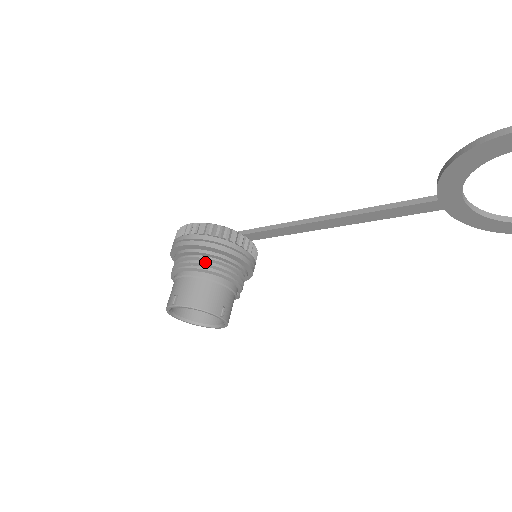
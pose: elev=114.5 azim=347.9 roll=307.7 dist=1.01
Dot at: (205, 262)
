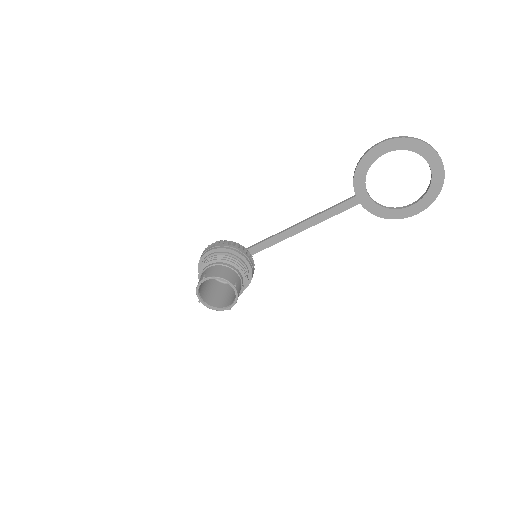
Dot at: (224, 257)
